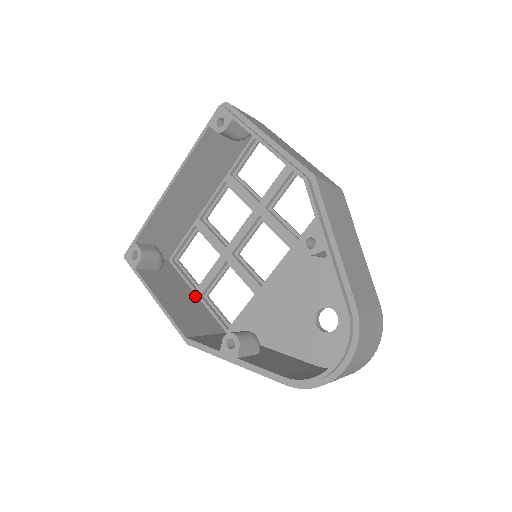
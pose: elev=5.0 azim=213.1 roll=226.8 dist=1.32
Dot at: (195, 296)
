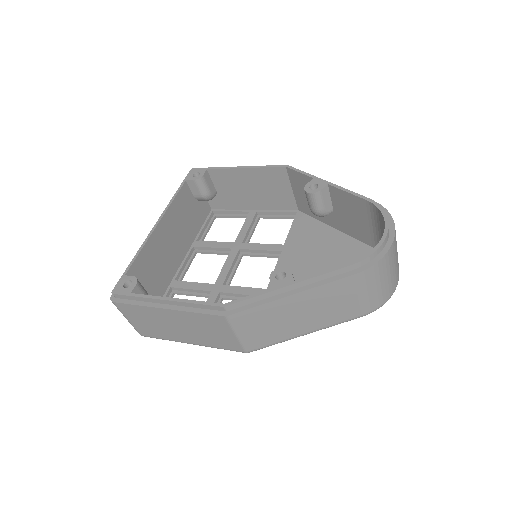
Dot at: occluded
